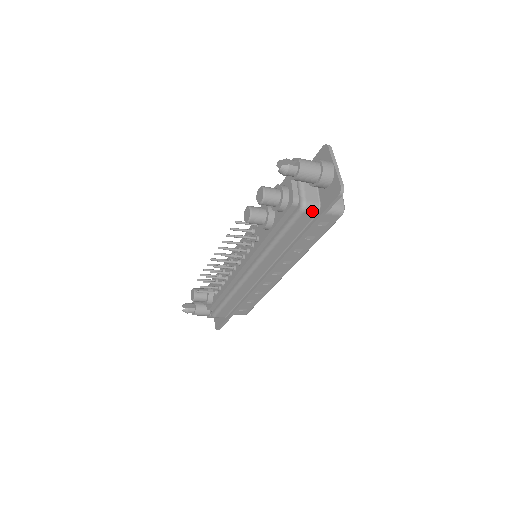
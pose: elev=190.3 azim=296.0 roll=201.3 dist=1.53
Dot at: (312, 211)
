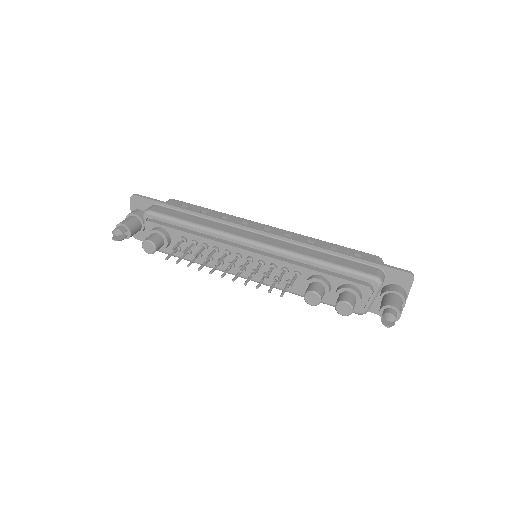
Dot at: occluded
